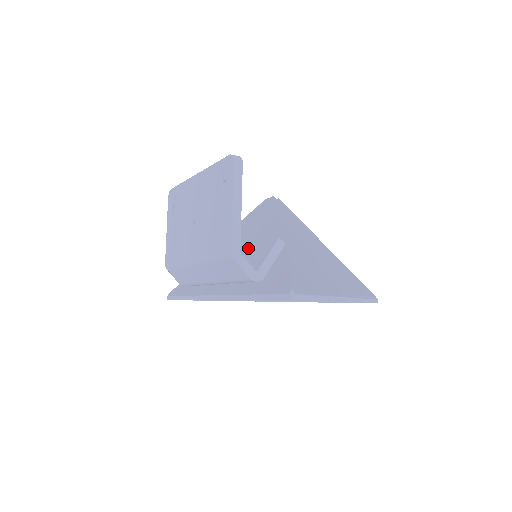
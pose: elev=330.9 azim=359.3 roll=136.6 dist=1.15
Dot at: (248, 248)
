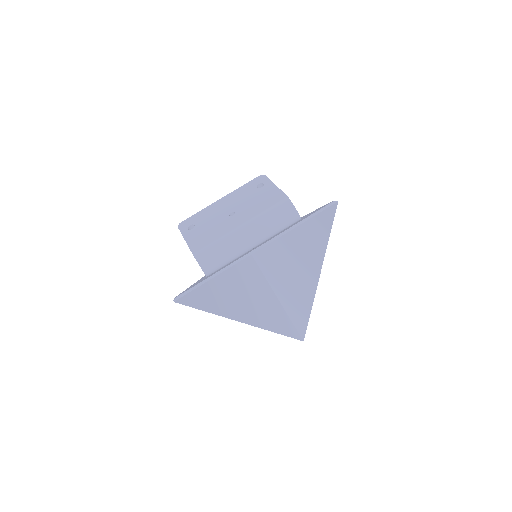
Dot at: occluded
